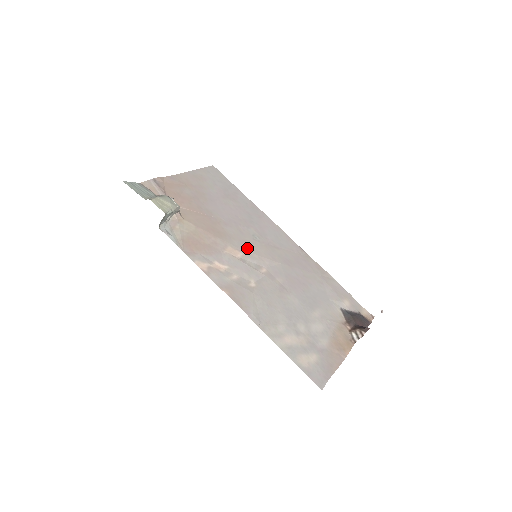
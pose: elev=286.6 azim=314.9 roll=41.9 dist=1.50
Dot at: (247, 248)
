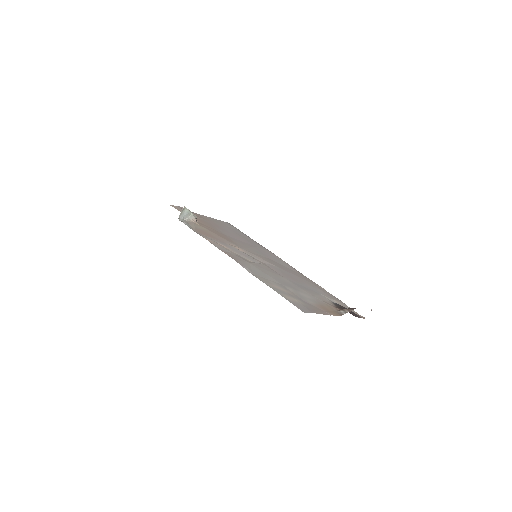
Dot at: (249, 251)
